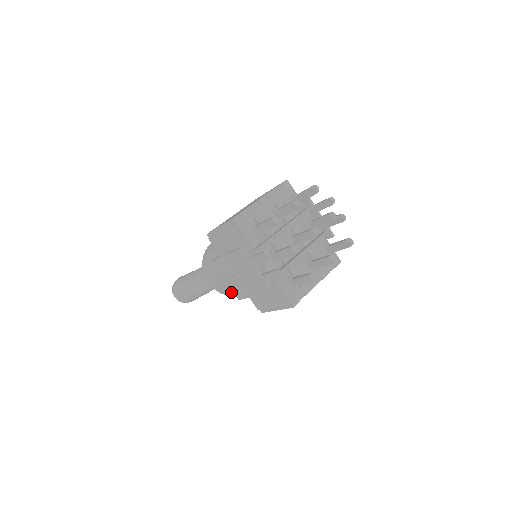
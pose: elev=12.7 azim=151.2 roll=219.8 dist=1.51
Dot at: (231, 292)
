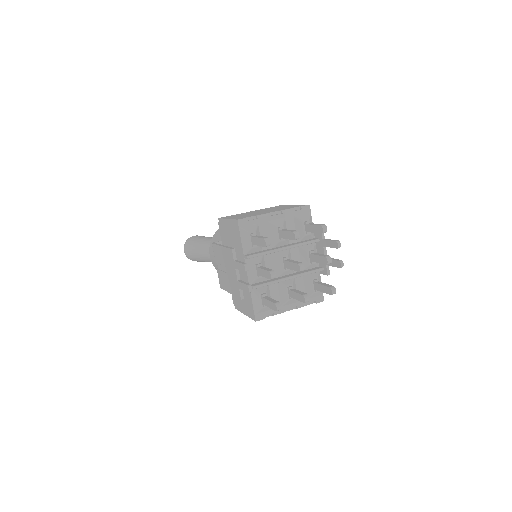
Dot at: occluded
